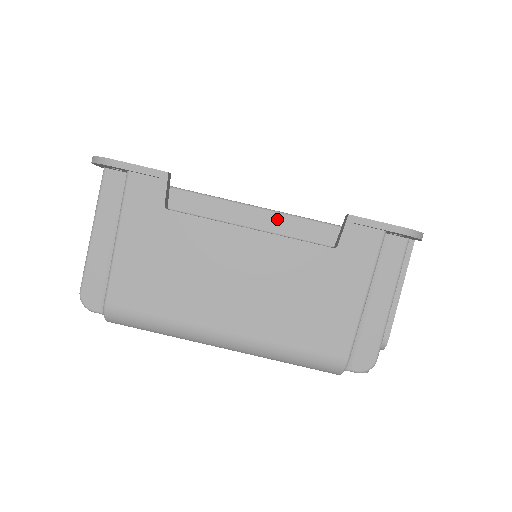
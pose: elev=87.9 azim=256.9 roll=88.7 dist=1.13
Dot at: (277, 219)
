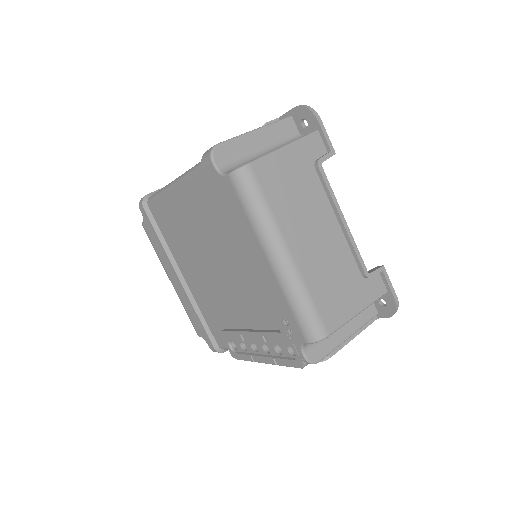
Dot at: occluded
